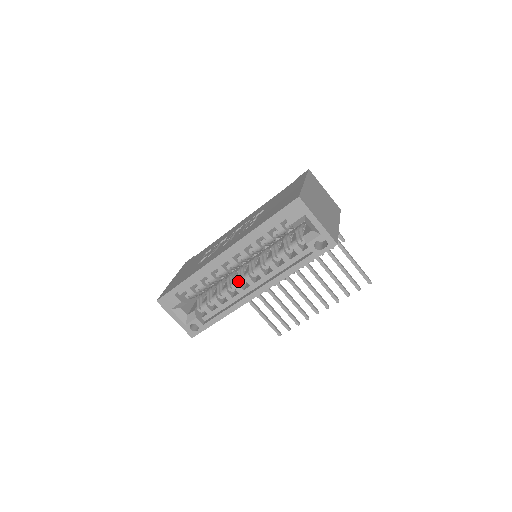
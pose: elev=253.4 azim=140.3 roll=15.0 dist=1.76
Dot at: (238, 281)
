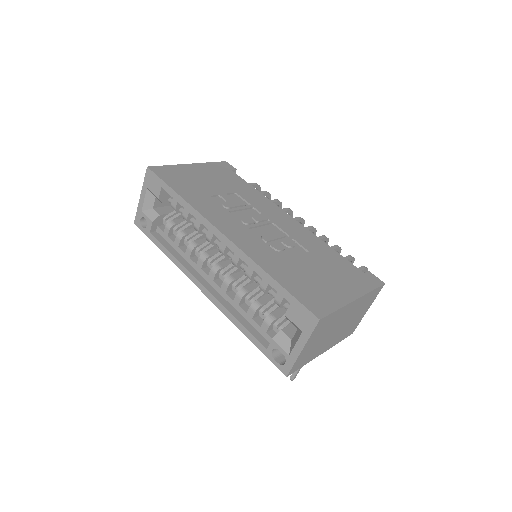
Dot at: (209, 258)
